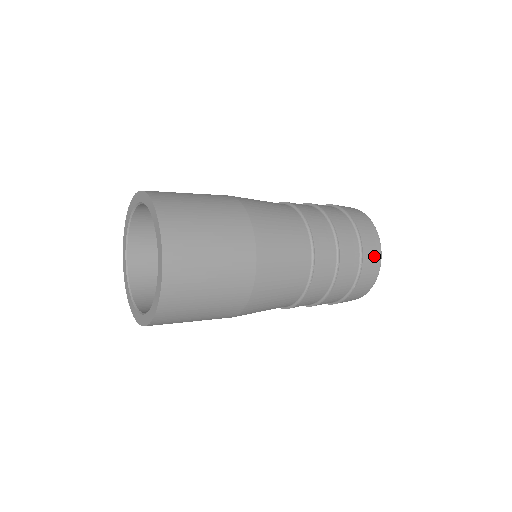
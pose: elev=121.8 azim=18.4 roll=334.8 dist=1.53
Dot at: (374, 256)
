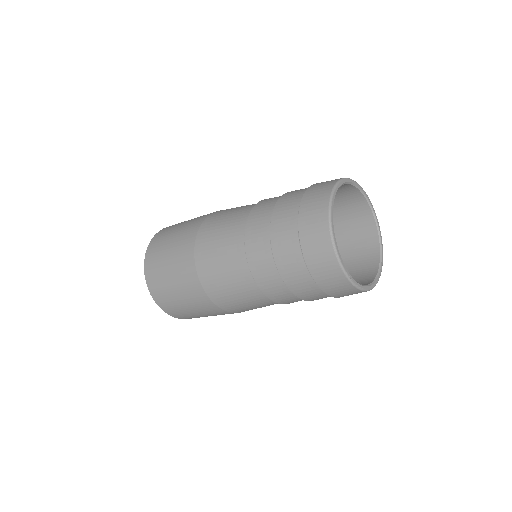
Dot at: (316, 216)
